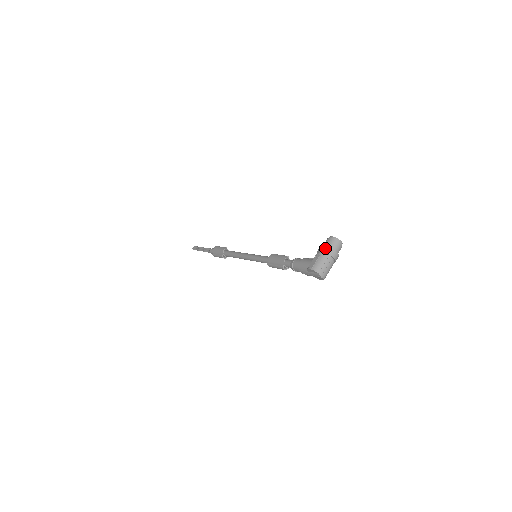
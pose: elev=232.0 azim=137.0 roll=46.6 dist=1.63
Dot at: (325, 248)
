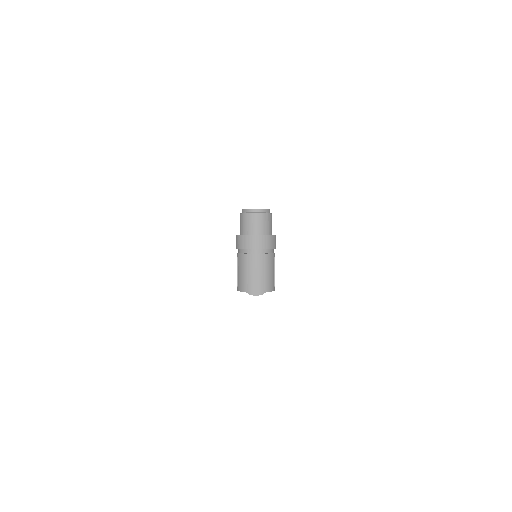
Dot at: (236, 241)
